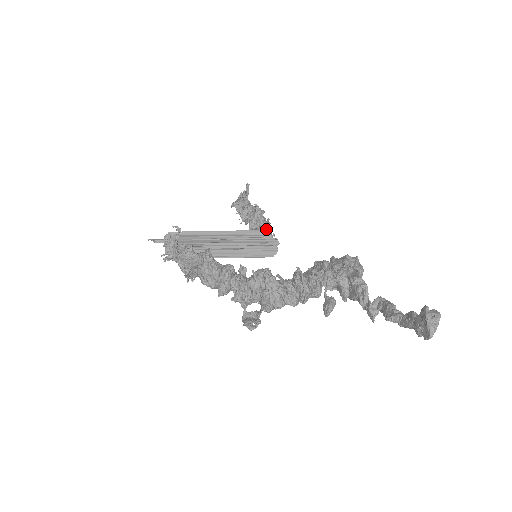
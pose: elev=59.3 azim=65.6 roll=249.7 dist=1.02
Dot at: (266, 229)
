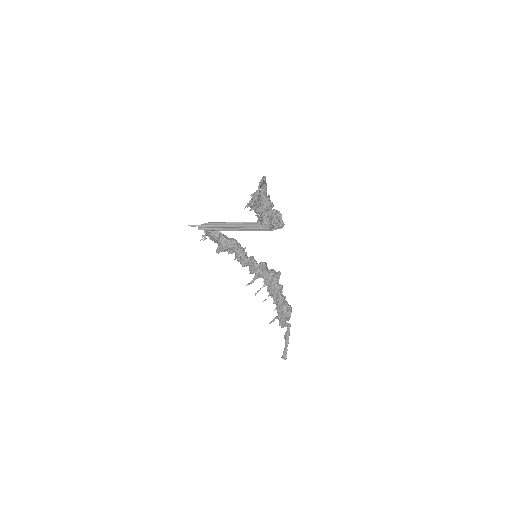
Dot at: (271, 230)
